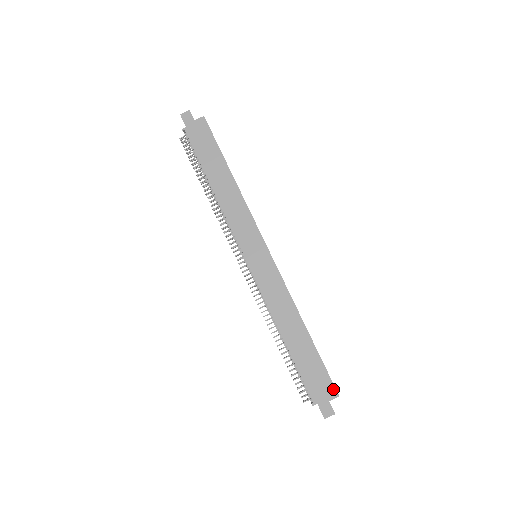
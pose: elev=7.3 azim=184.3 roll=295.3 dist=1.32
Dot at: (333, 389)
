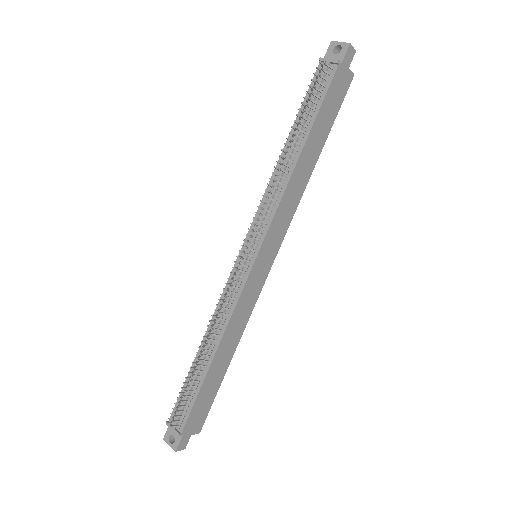
Dot at: (202, 425)
